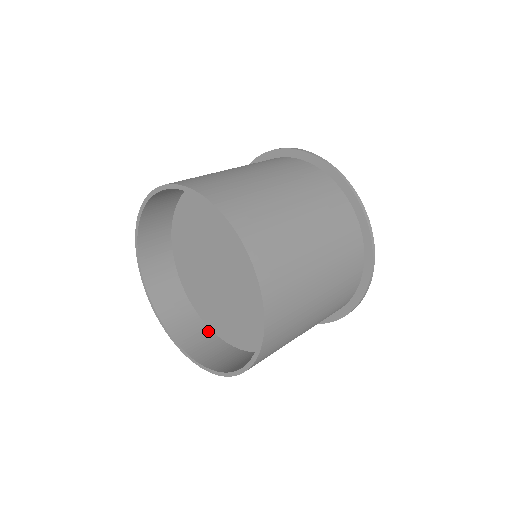
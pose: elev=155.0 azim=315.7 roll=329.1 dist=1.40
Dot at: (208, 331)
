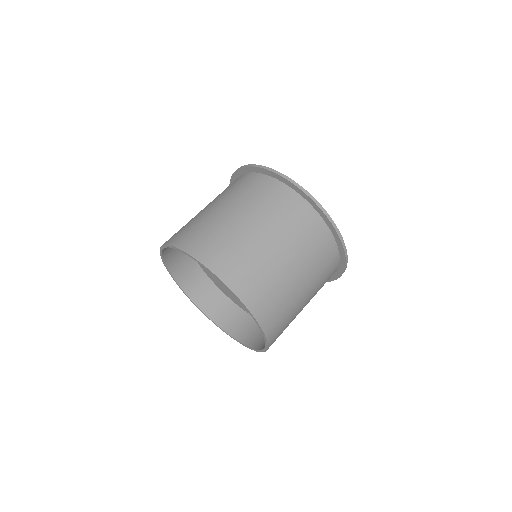
Dot at: (201, 271)
